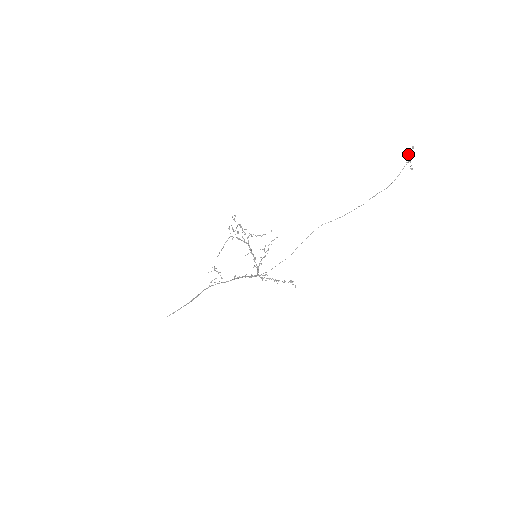
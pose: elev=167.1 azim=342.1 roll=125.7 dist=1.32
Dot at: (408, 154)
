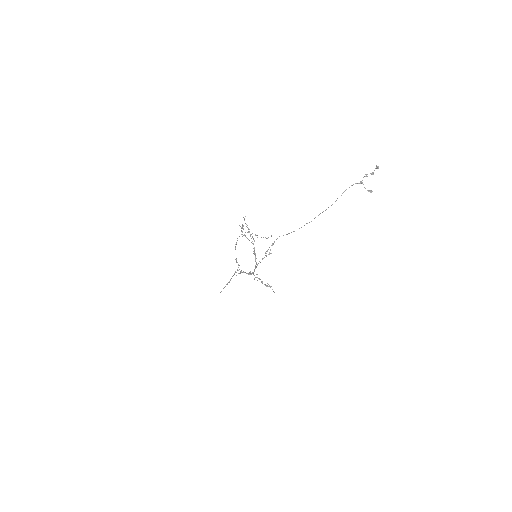
Dot at: (371, 174)
